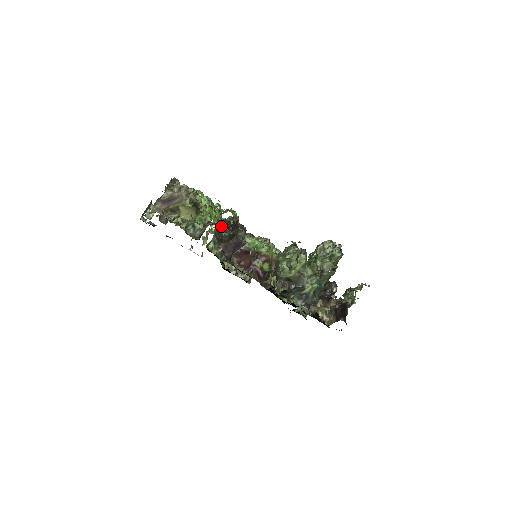
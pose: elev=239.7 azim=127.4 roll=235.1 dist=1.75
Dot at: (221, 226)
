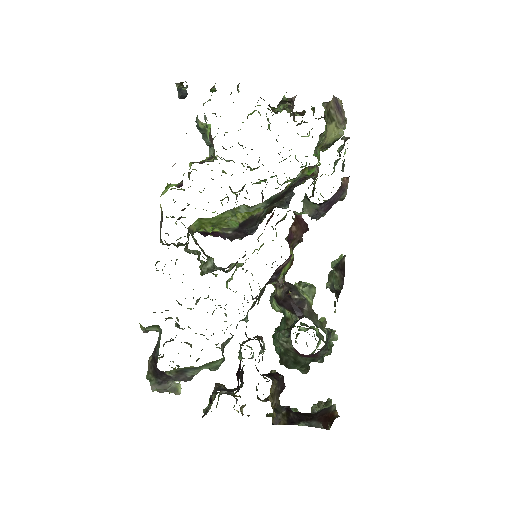
Dot at: occluded
